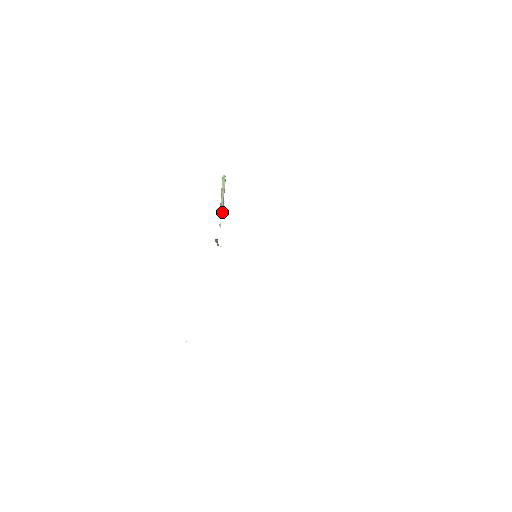
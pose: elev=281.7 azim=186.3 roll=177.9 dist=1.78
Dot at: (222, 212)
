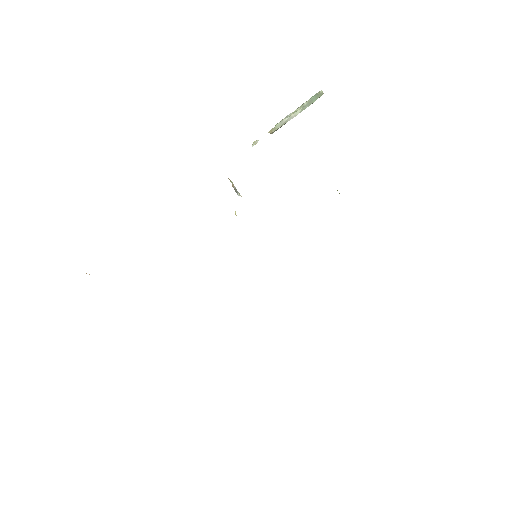
Dot at: (273, 132)
